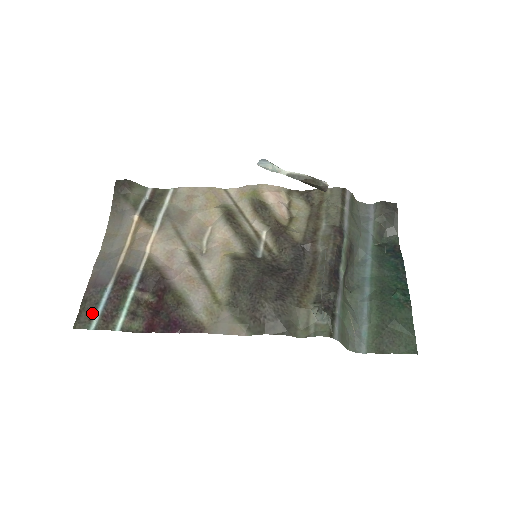
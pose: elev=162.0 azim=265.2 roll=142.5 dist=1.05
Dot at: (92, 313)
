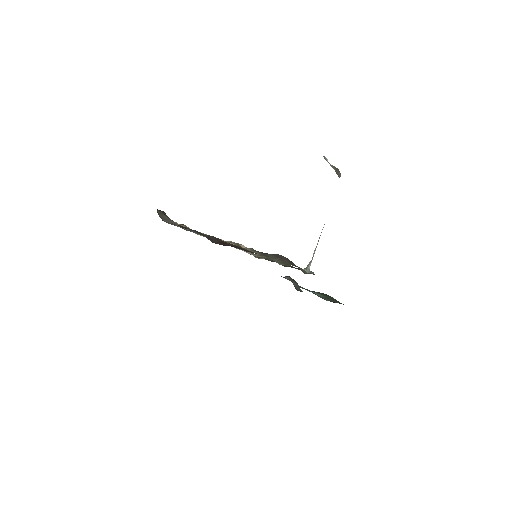
Dot at: occluded
